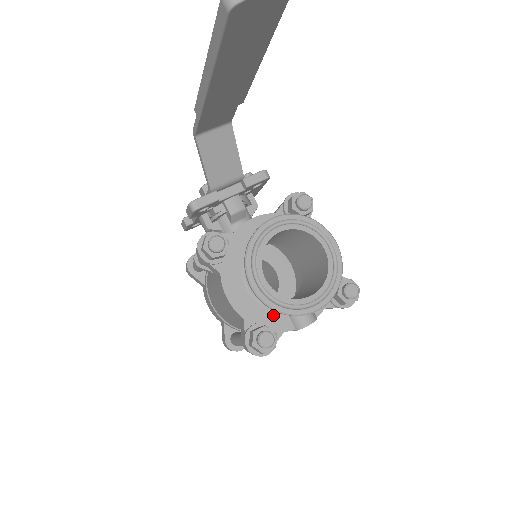
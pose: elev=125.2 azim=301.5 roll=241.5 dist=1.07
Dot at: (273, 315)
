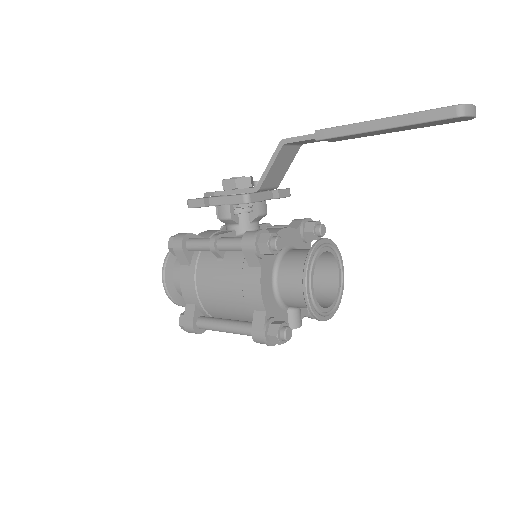
Dot at: (281, 313)
